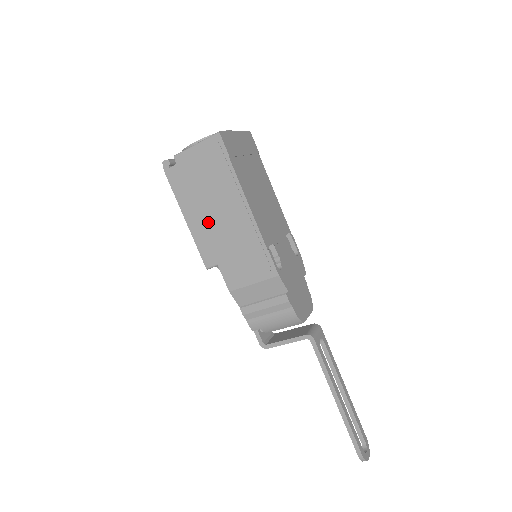
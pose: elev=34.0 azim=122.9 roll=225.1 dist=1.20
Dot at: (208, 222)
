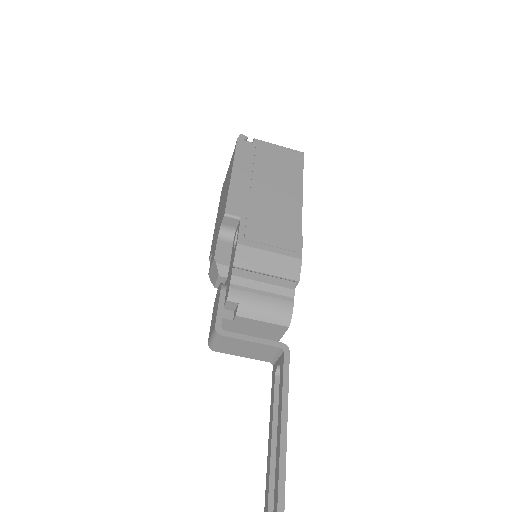
Dot at: (255, 187)
